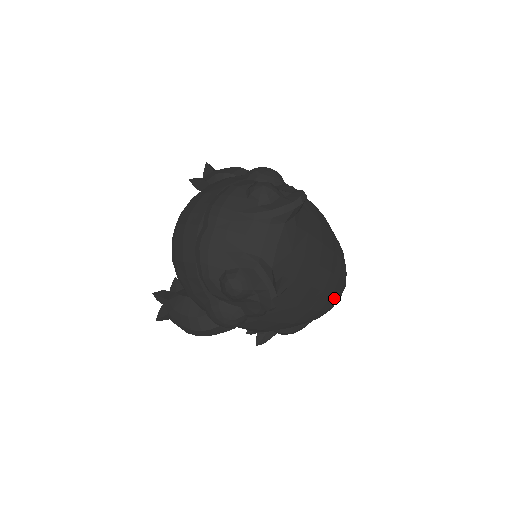
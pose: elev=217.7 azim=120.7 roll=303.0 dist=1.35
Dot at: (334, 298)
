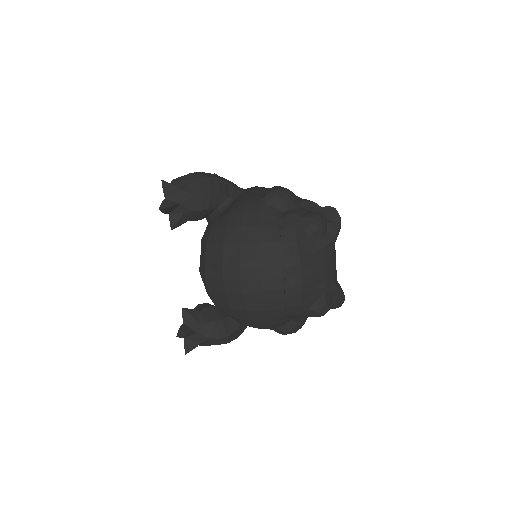
Dot at: occluded
